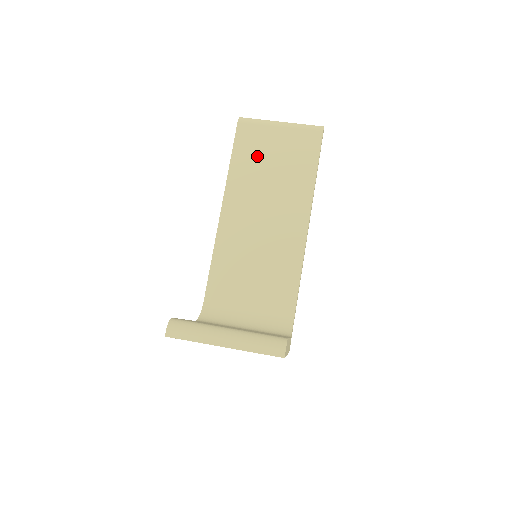
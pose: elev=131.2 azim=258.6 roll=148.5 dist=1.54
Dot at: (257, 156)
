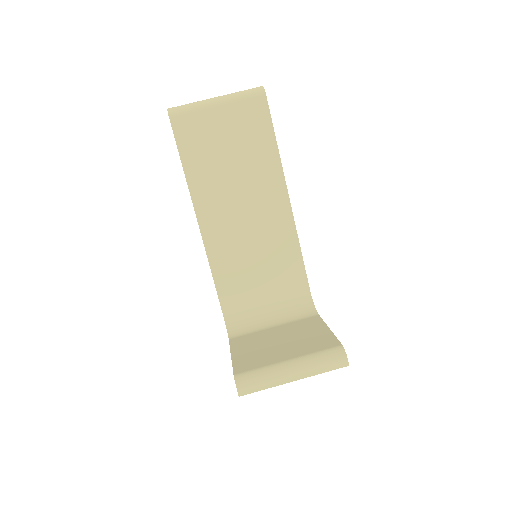
Dot at: (208, 150)
